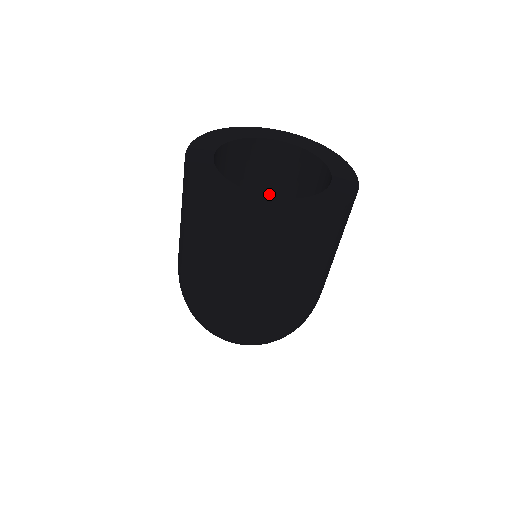
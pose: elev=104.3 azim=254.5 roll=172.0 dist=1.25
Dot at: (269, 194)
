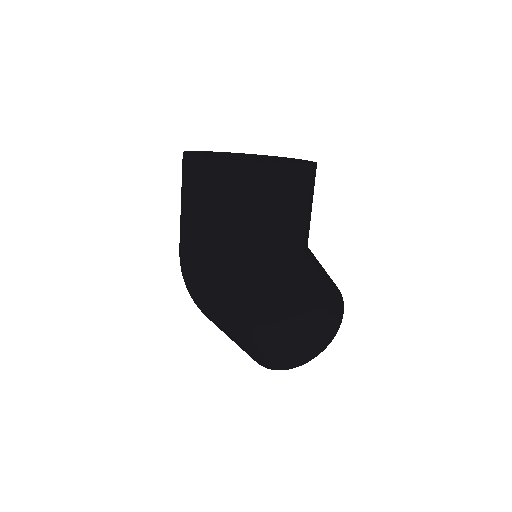
Dot at: occluded
